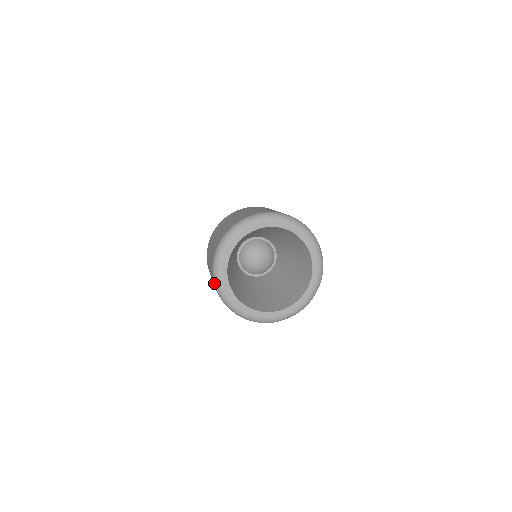
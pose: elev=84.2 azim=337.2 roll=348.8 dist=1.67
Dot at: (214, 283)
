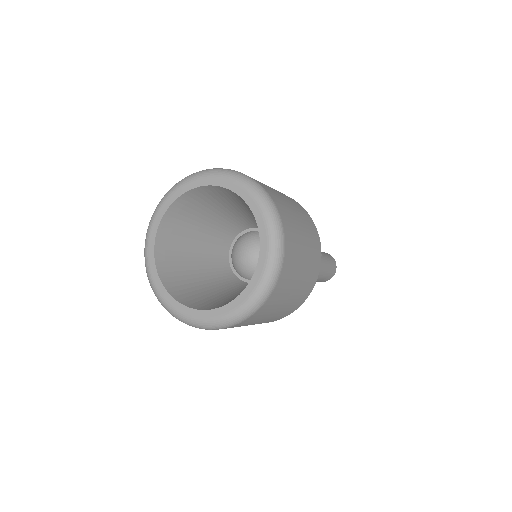
Dot at: occluded
